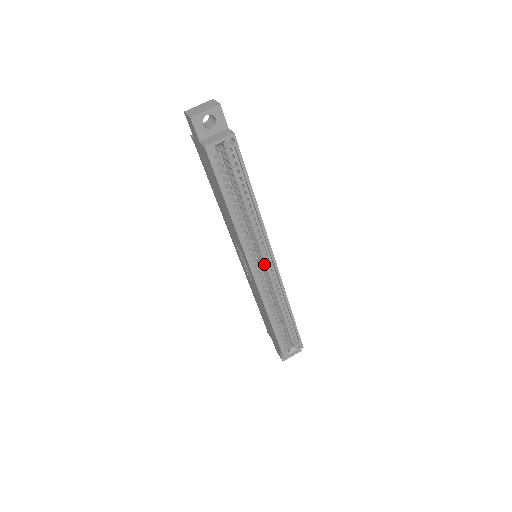
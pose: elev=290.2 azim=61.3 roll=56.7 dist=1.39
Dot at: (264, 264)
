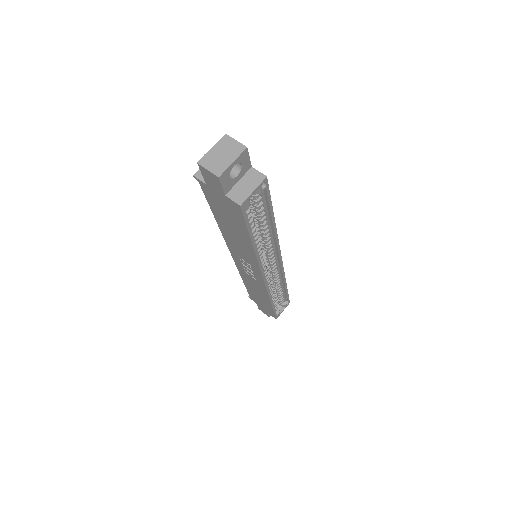
Dot at: (270, 264)
